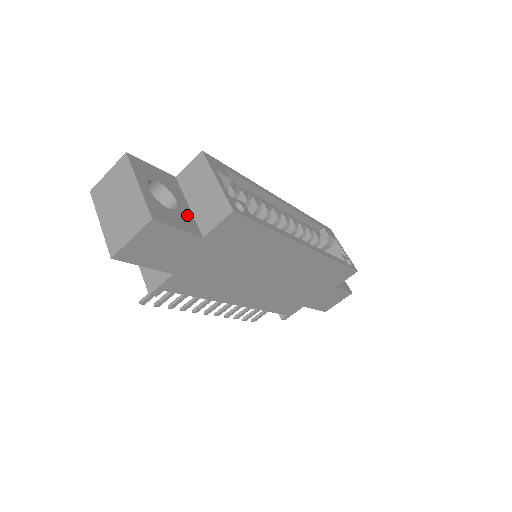
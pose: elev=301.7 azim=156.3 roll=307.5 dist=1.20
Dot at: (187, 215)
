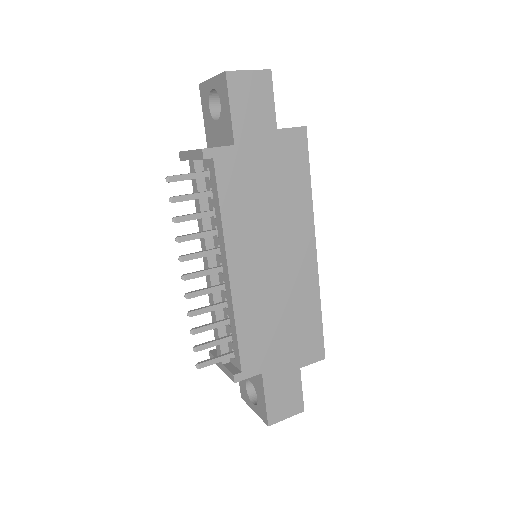
Dot at: occluded
